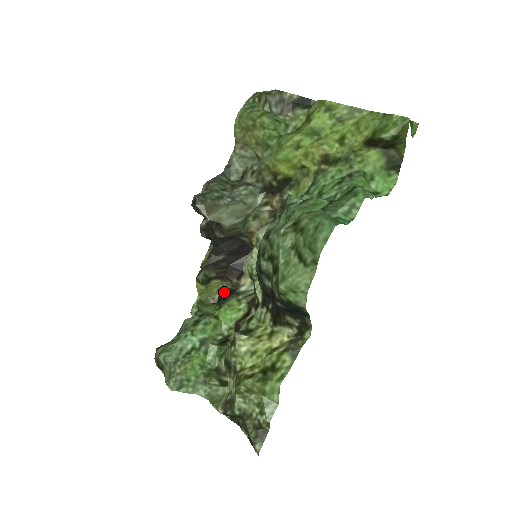
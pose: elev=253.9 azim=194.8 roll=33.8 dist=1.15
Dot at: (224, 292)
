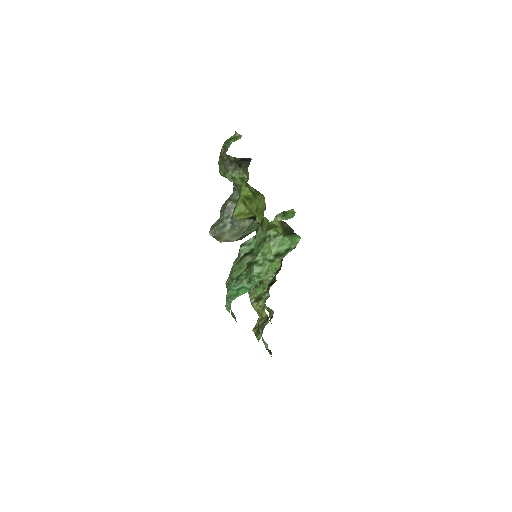
Dot at: occluded
